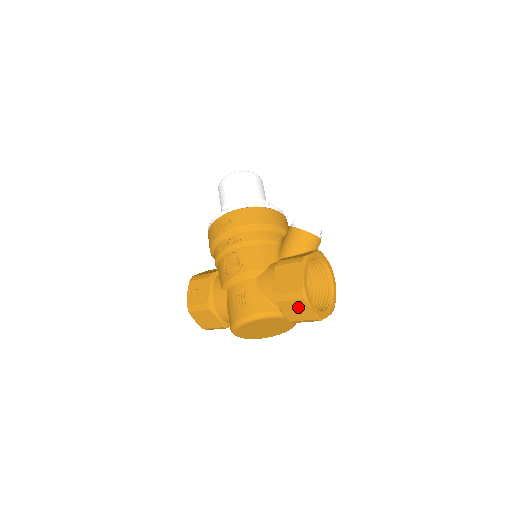
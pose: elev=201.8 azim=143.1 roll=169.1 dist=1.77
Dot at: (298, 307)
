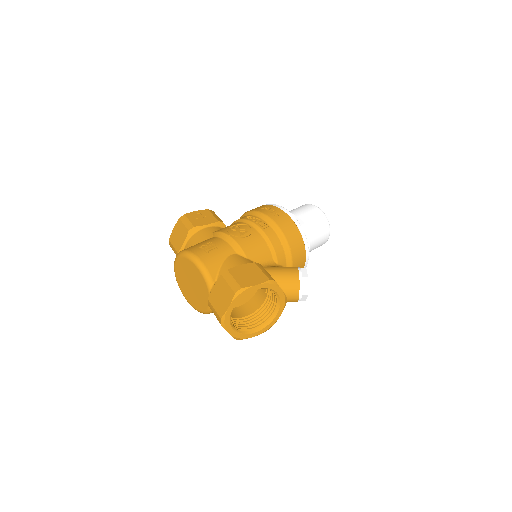
Dot at: (225, 295)
